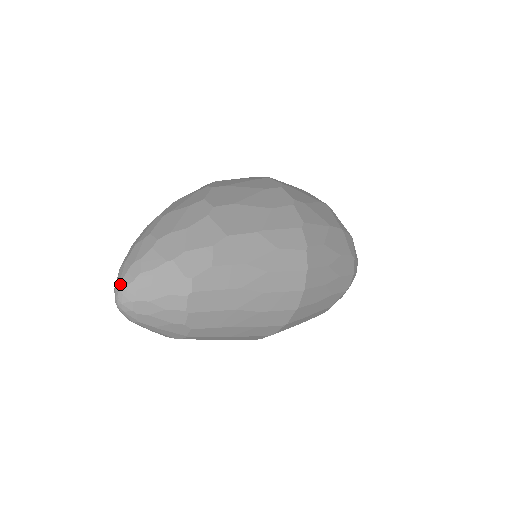
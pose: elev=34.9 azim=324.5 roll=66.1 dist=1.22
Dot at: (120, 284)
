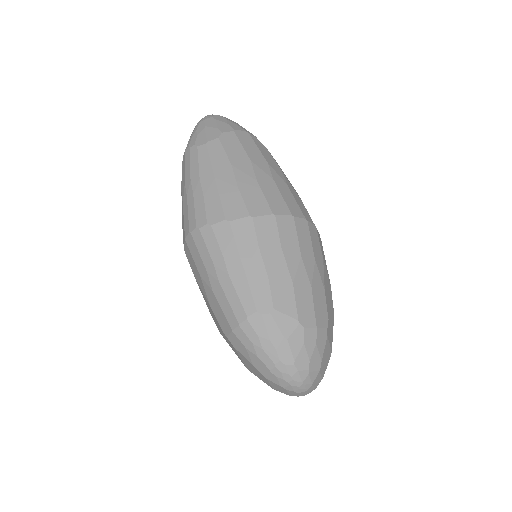
Dot at: occluded
